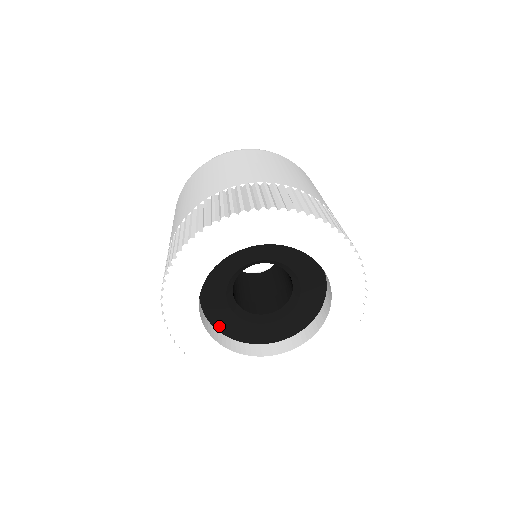
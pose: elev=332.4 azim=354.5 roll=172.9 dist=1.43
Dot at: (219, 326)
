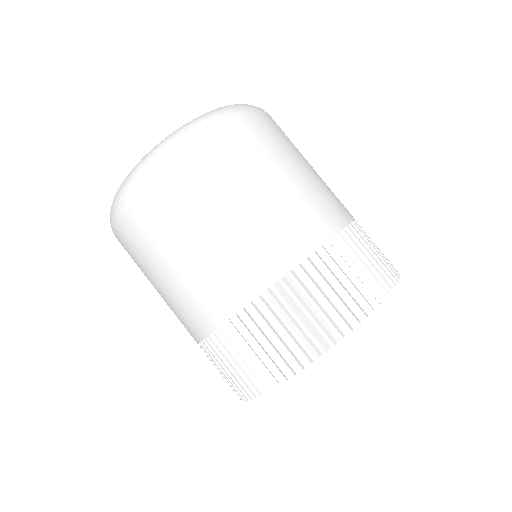
Dot at: occluded
